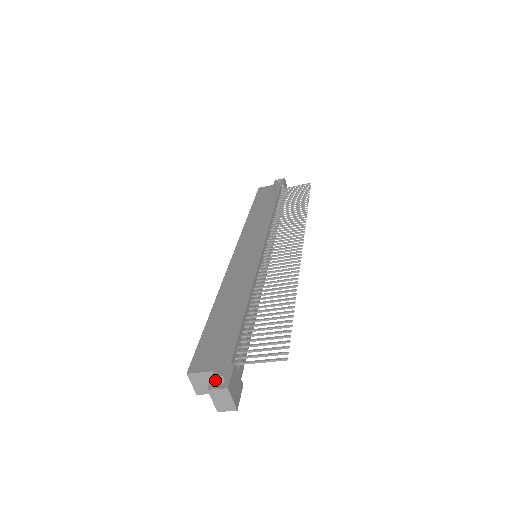
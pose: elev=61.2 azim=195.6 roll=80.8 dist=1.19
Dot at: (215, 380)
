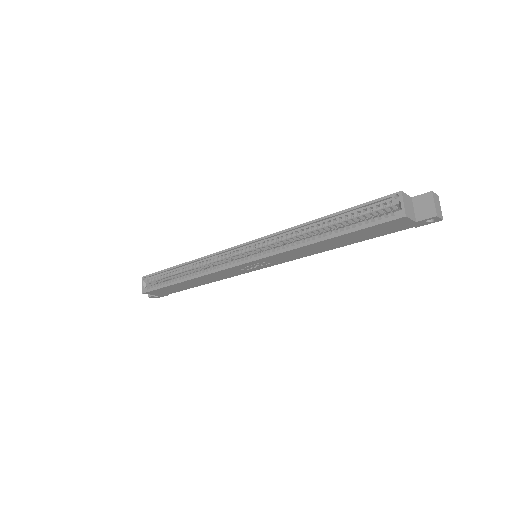
Dot at: (423, 195)
